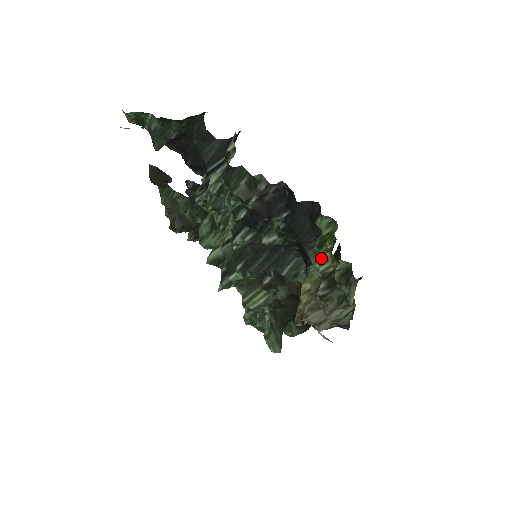
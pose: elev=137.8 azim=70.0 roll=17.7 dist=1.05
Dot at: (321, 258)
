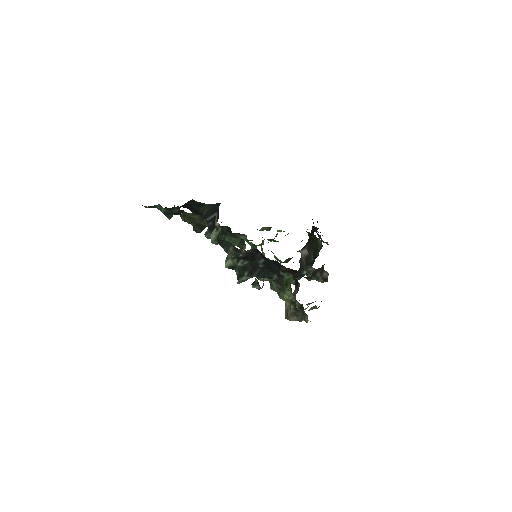
Dot at: (288, 293)
